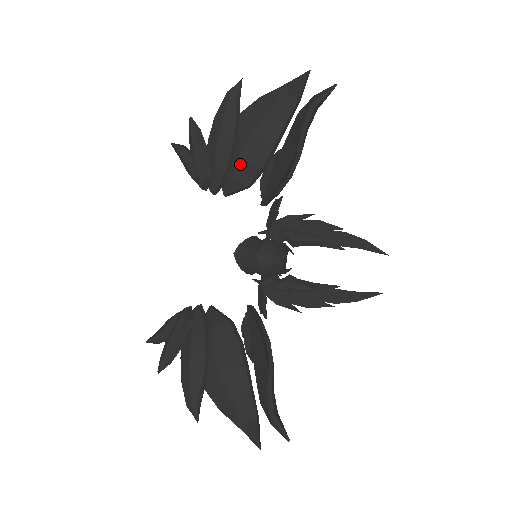
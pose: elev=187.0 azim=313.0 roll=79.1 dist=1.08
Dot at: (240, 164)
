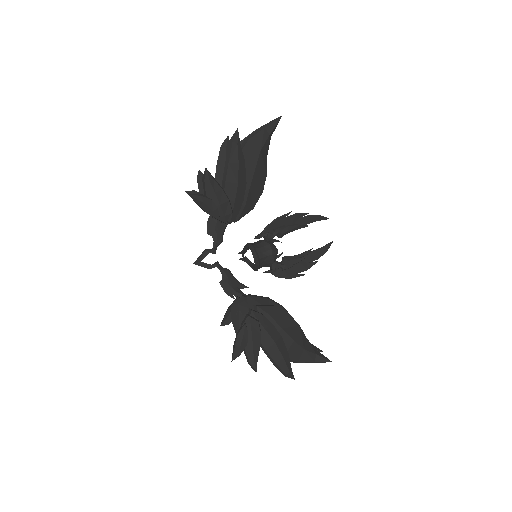
Dot at: (250, 194)
